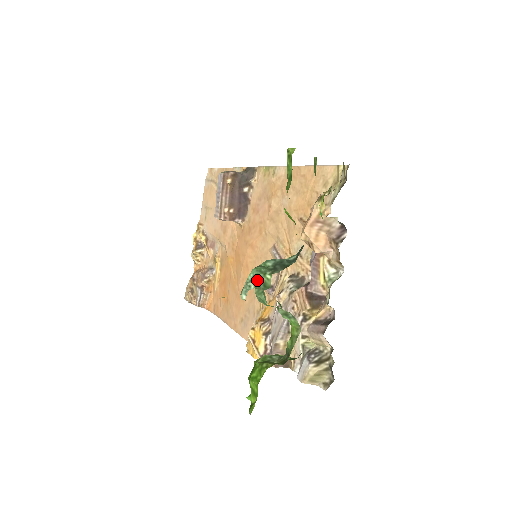
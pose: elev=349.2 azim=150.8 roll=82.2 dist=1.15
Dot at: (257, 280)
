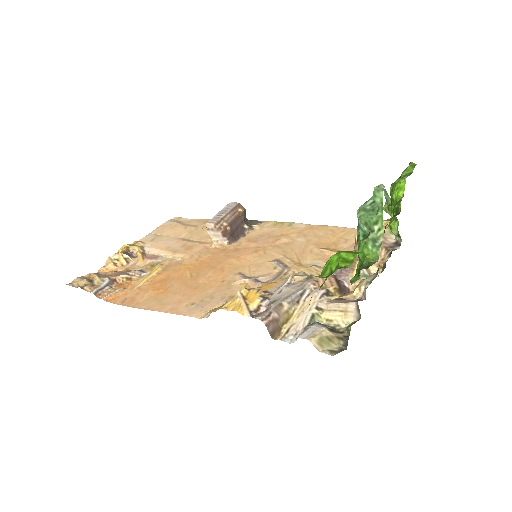
Dot at: (384, 192)
